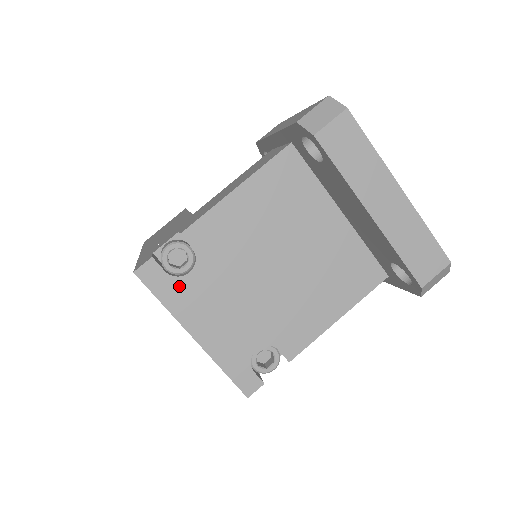
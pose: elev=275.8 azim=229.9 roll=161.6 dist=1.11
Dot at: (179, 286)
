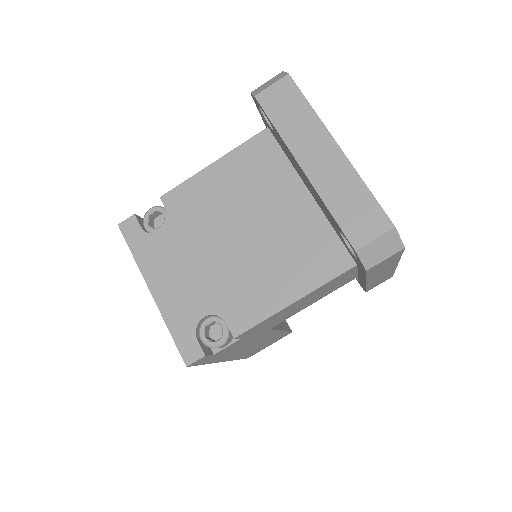
Dot at: (149, 242)
